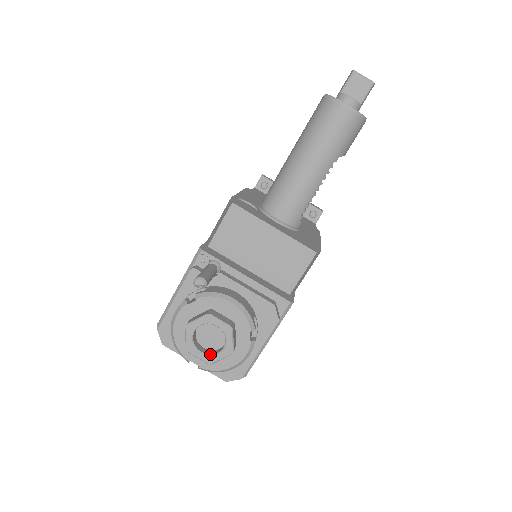
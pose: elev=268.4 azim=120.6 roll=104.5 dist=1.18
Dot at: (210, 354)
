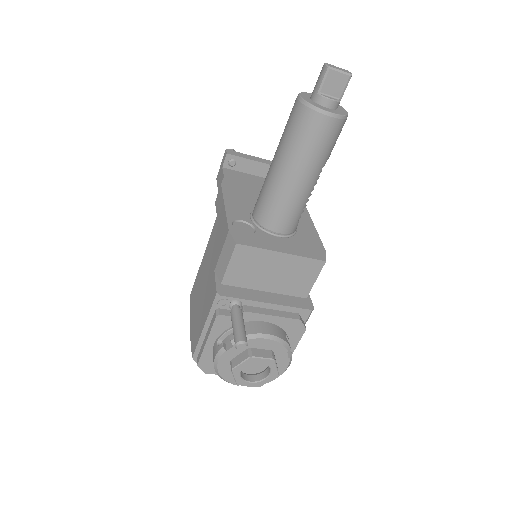
Dot at: (258, 381)
